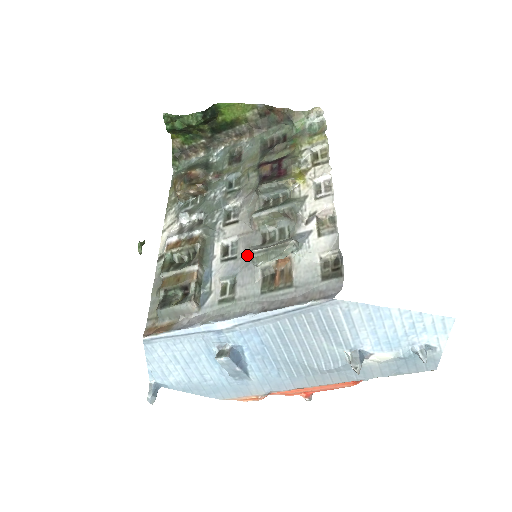
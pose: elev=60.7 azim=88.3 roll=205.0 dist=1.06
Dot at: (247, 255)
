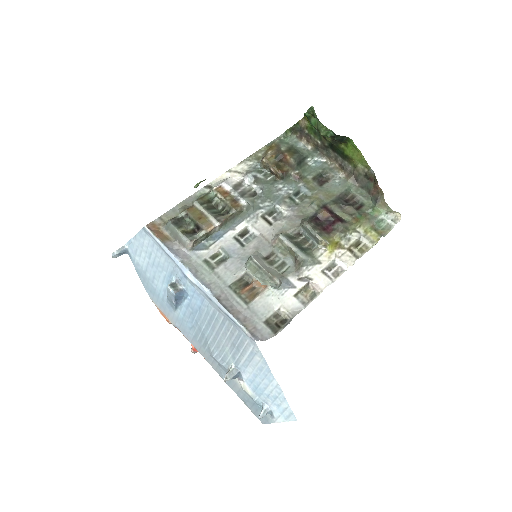
Dot at: (250, 253)
